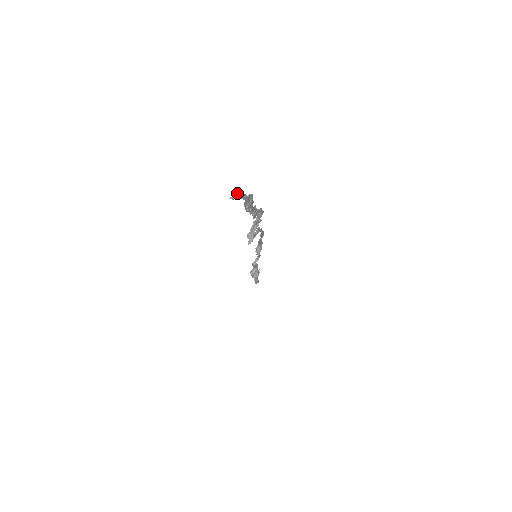
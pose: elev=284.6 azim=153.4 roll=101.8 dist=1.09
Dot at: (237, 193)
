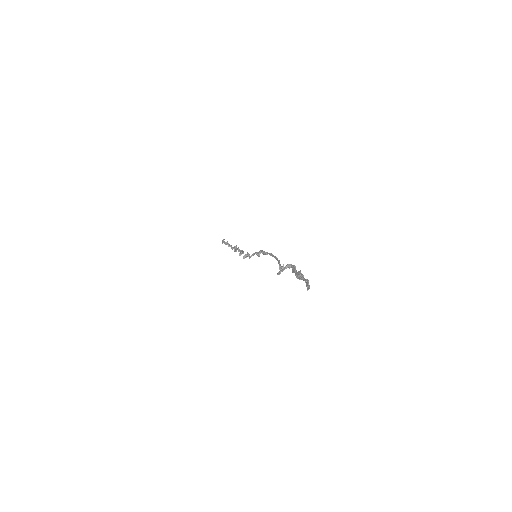
Dot at: occluded
